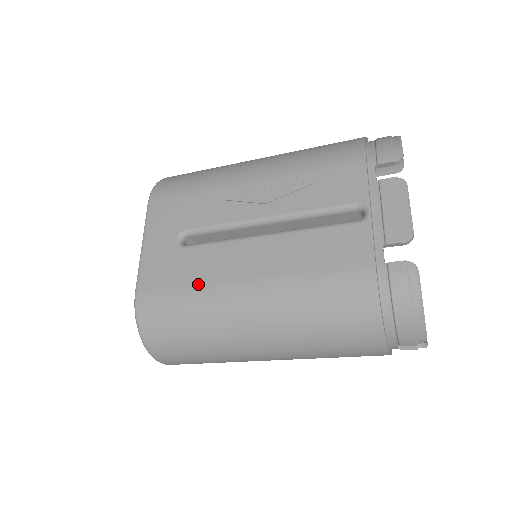
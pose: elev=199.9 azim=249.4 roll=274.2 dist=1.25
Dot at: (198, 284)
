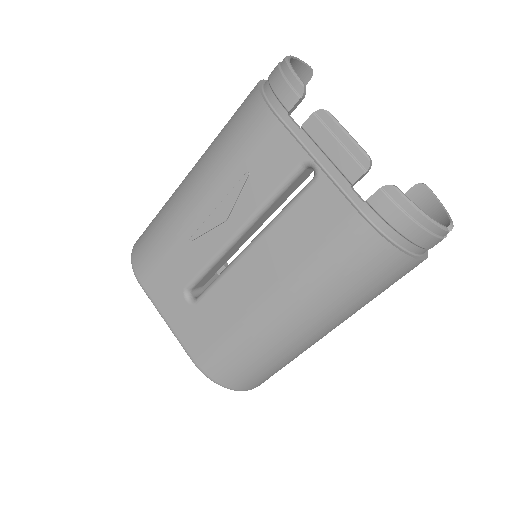
Dot at: (232, 325)
